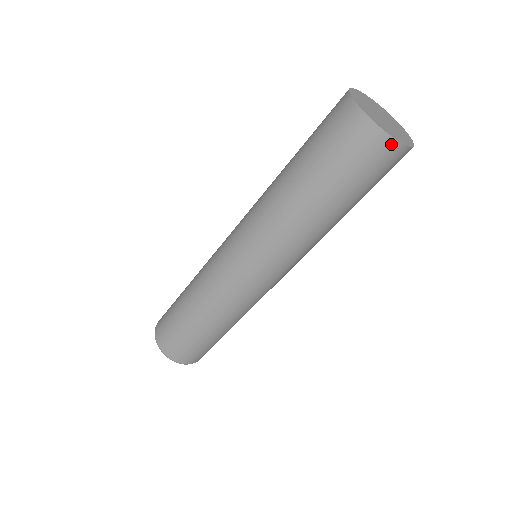
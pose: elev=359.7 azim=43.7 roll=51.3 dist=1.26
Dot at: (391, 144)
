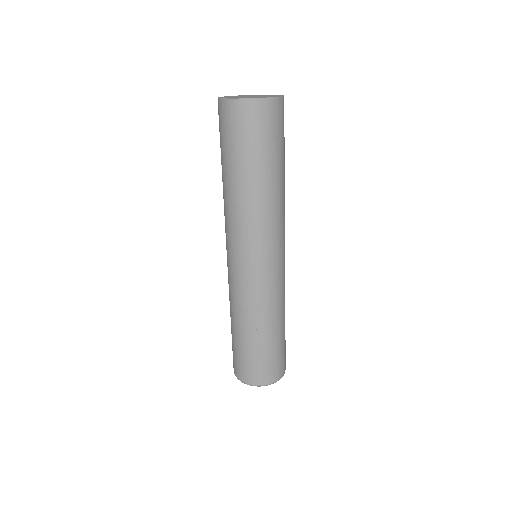
Dot at: (233, 104)
